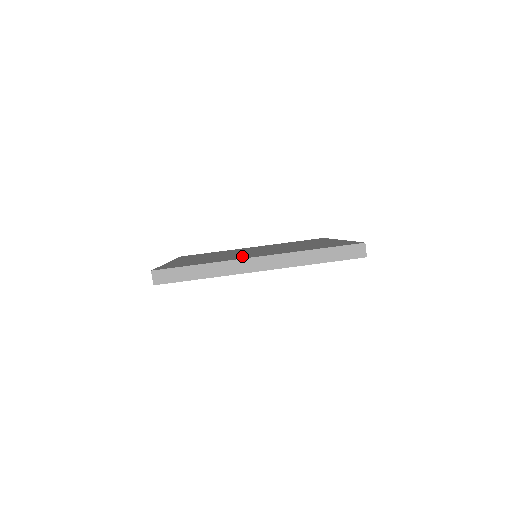
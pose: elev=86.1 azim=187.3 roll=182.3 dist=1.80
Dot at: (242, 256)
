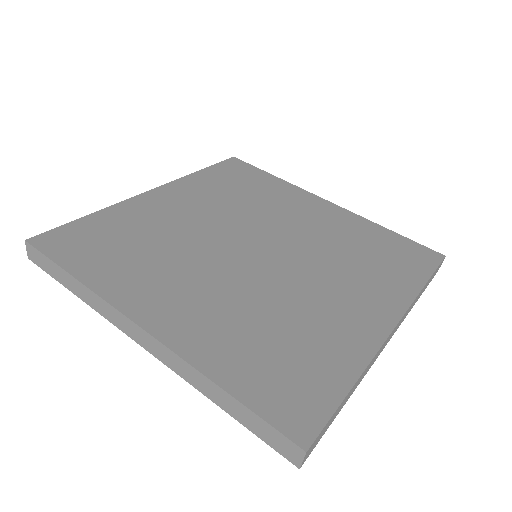
Dot at: (336, 313)
